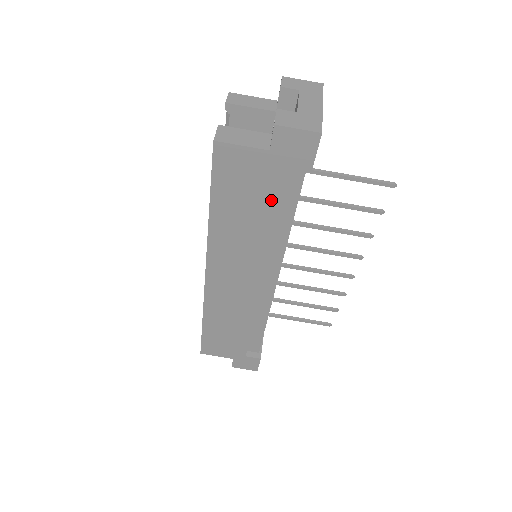
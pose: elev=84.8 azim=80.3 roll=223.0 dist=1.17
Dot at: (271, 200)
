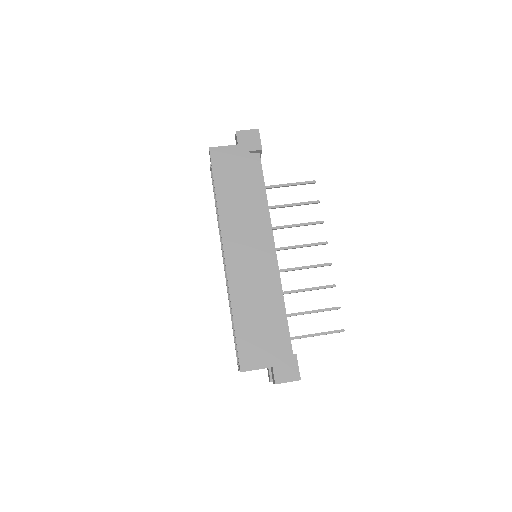
Dot at: (248, 174)
